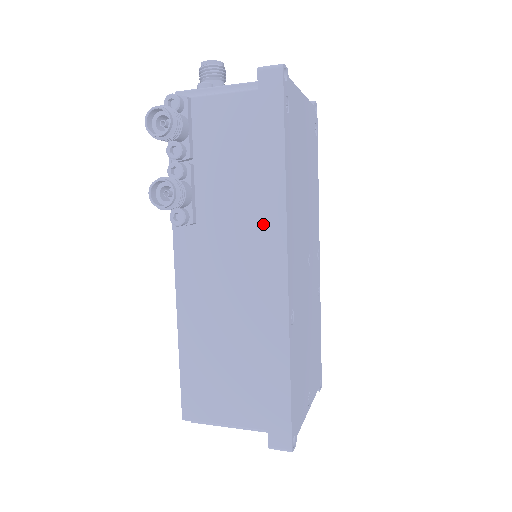
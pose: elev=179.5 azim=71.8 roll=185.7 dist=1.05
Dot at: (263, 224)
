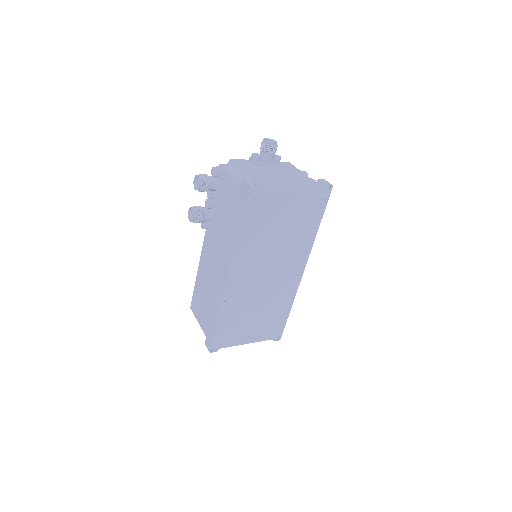
Dot at: (227, 251)
